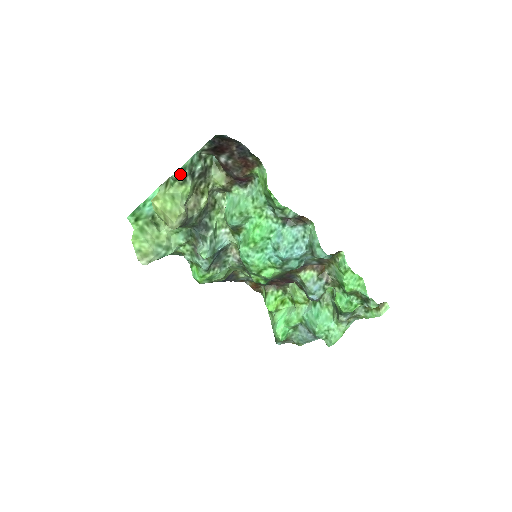
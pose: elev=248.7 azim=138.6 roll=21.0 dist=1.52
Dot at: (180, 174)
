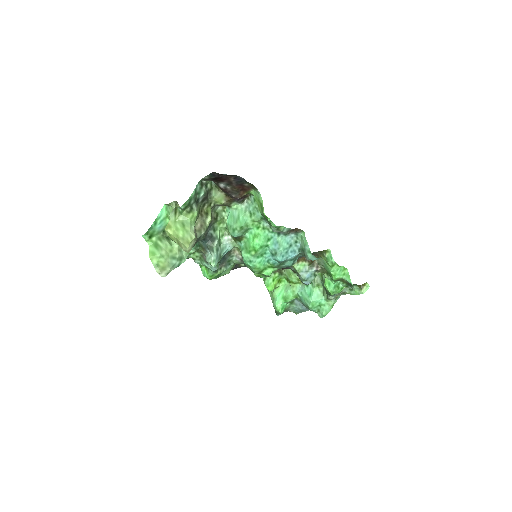
Dot at: (187, 205)
